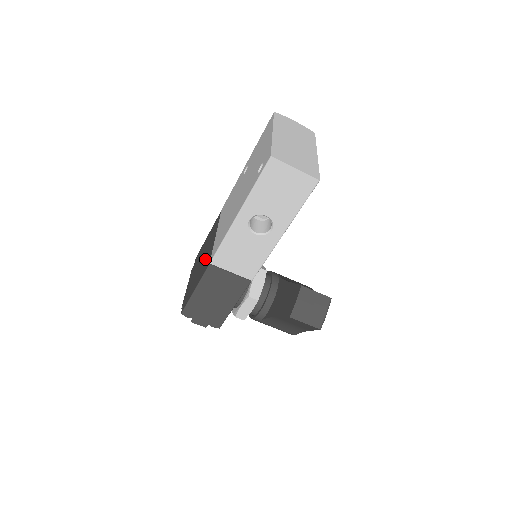
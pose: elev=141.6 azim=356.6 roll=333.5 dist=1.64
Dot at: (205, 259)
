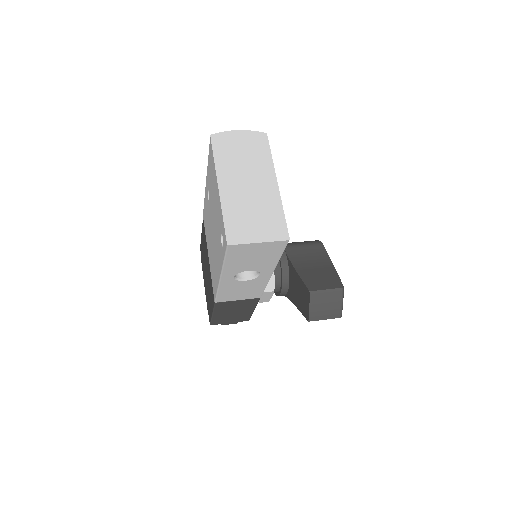
Dot at: (209, 281)
